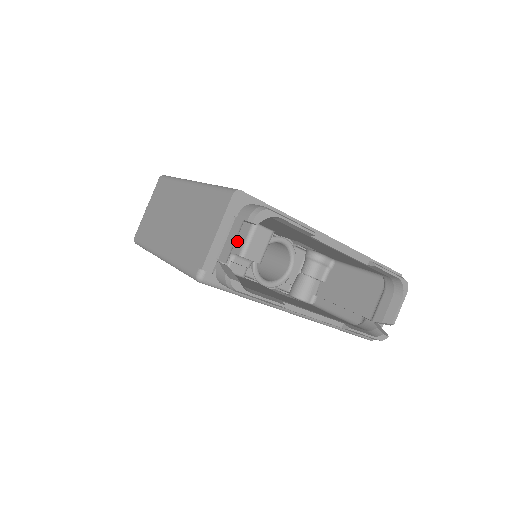
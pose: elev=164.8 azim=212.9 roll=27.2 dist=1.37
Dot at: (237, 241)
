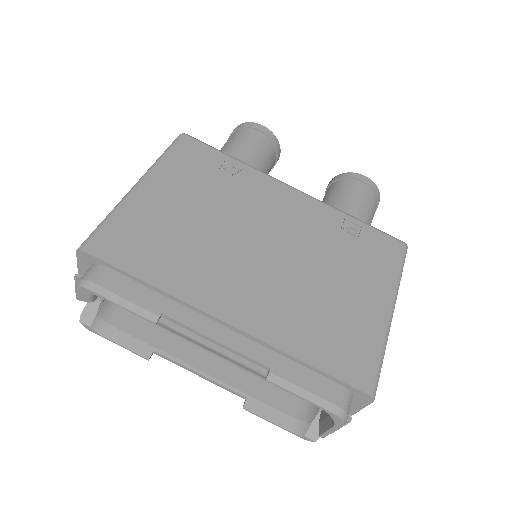
Dot at: occluded
